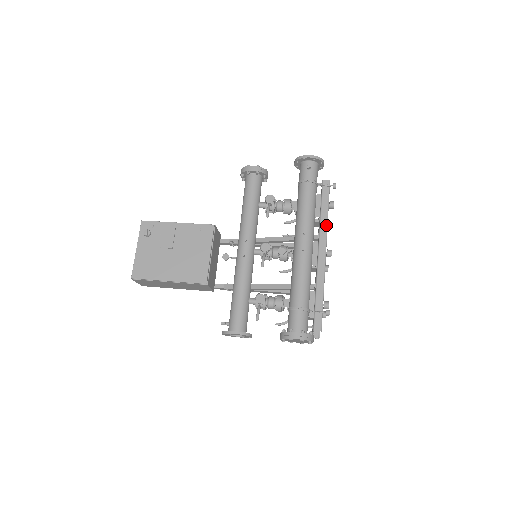
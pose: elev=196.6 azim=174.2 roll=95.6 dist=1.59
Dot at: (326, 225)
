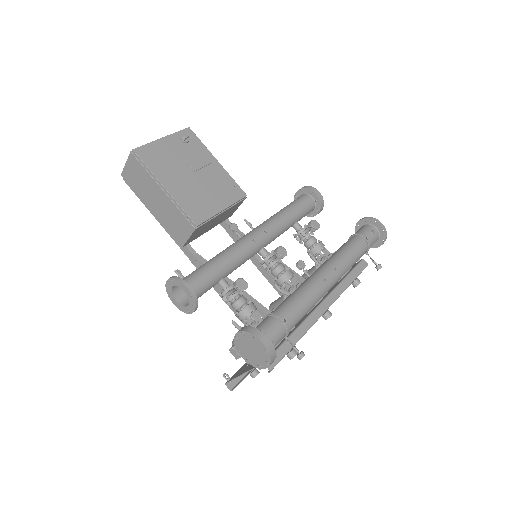
Dot at: (342, 291)
